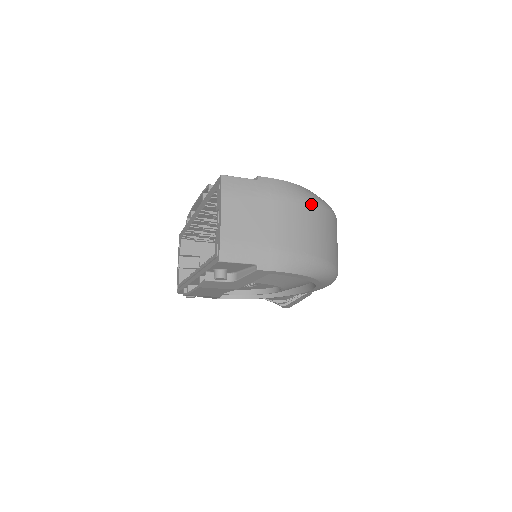
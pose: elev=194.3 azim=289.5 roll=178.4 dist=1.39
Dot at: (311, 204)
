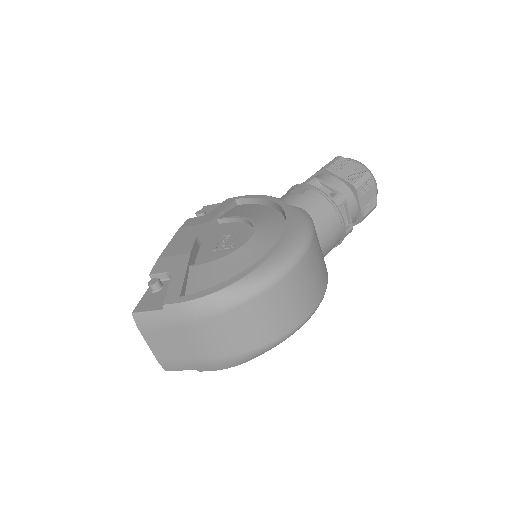
Dot at: (226, 312)
